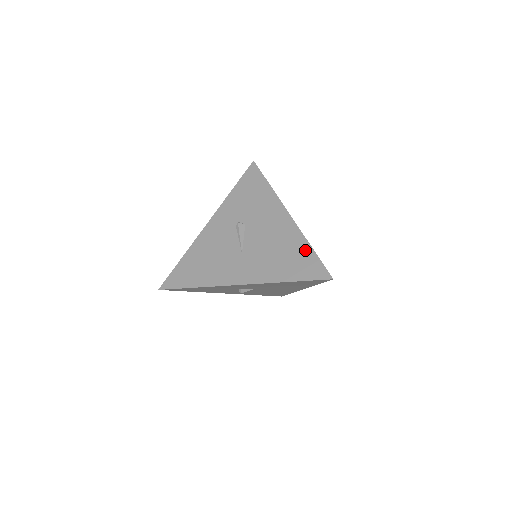
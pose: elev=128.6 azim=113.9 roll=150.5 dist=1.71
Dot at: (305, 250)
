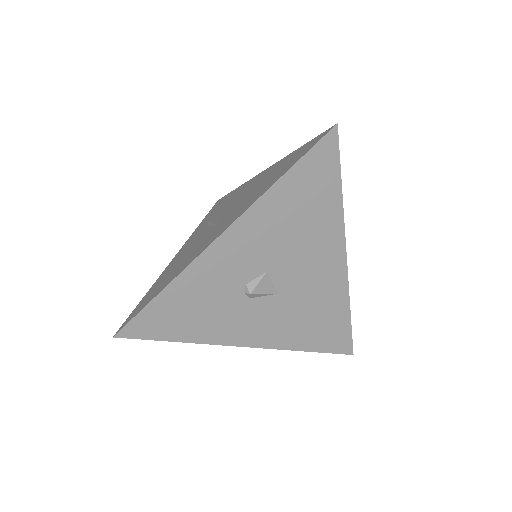
Dot at: (291, 155)
